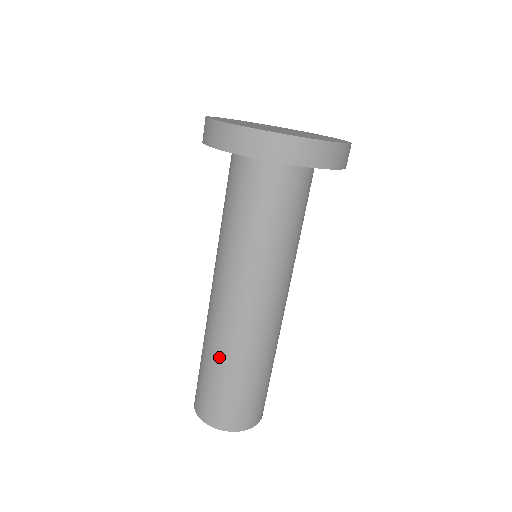
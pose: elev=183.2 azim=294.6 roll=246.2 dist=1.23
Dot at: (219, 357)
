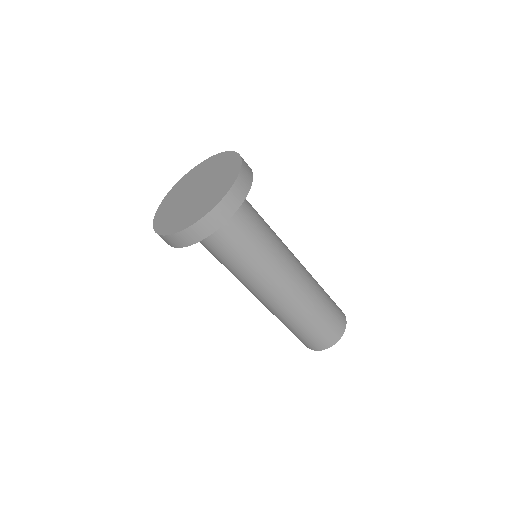
Dot at: occluded
